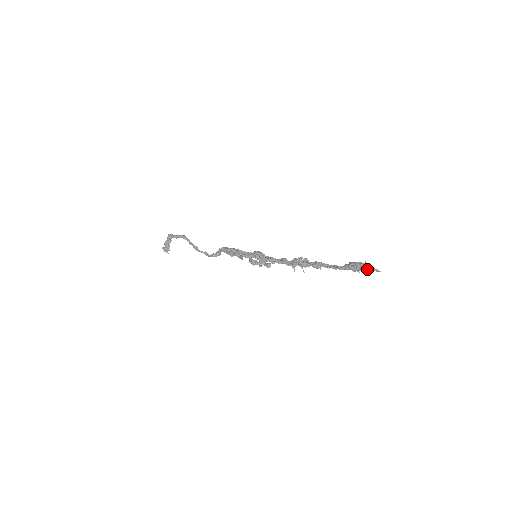
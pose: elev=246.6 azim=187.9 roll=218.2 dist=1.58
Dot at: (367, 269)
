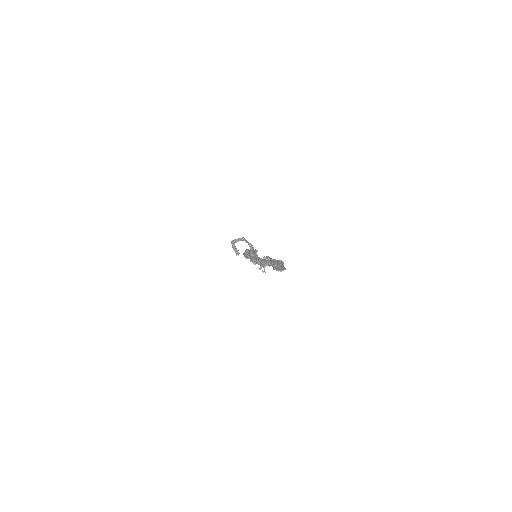
Dot at: (277, 269)
